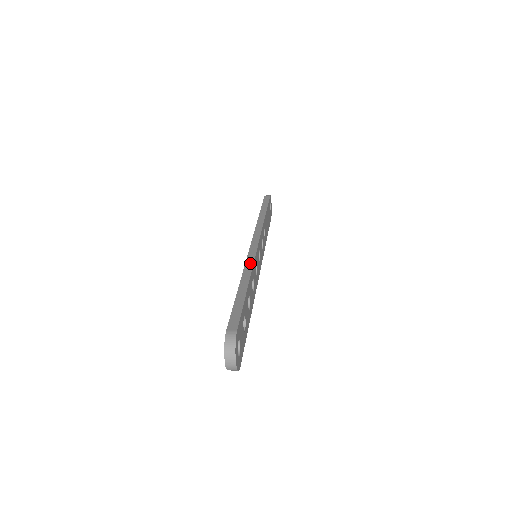
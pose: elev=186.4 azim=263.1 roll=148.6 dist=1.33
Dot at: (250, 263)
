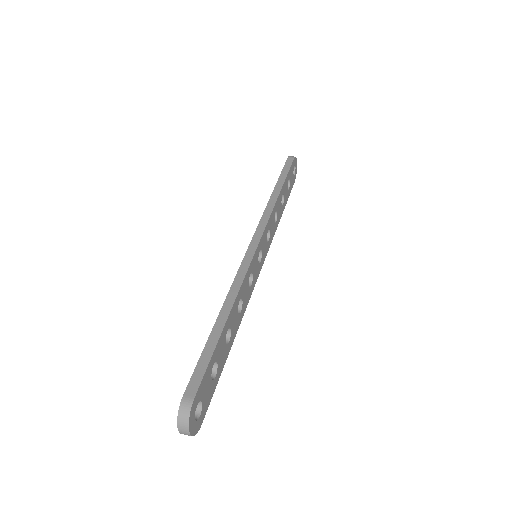
Dot at: (239, 280)
